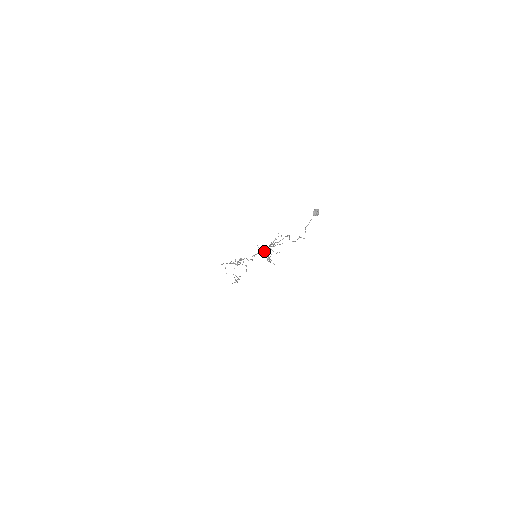
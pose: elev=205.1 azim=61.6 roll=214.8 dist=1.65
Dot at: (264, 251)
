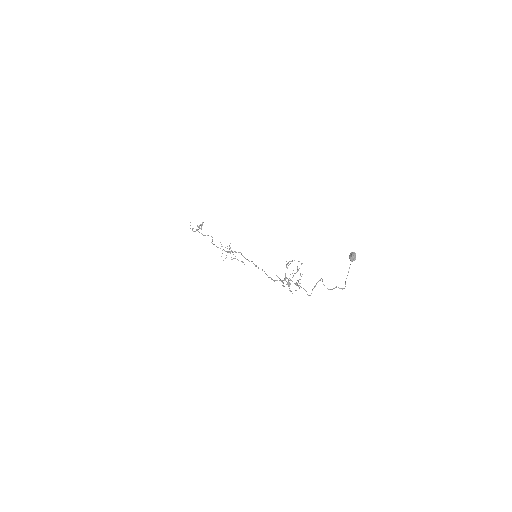
Dot at: (284, 280)
